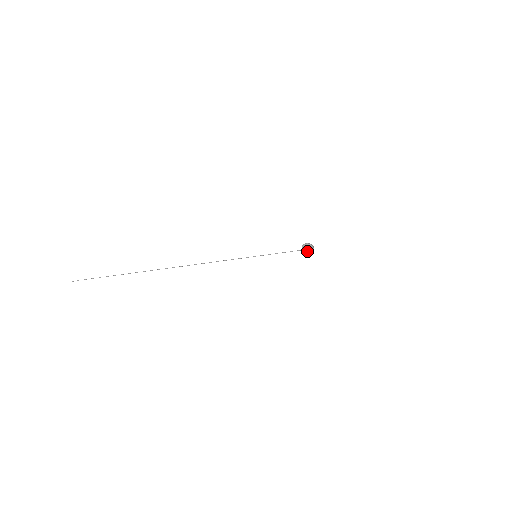
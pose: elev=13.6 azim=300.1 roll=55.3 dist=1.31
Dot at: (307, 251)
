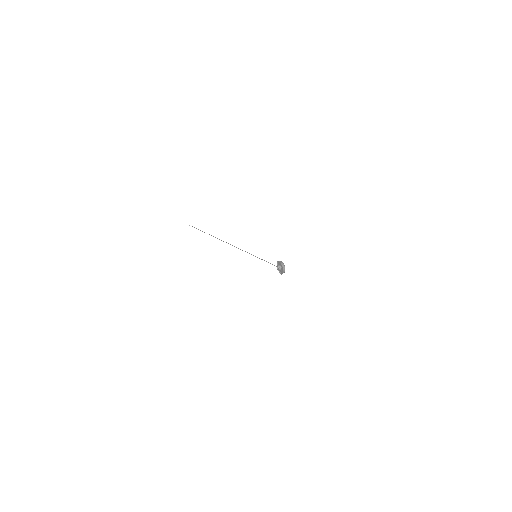
Dot at: (278, 269)
